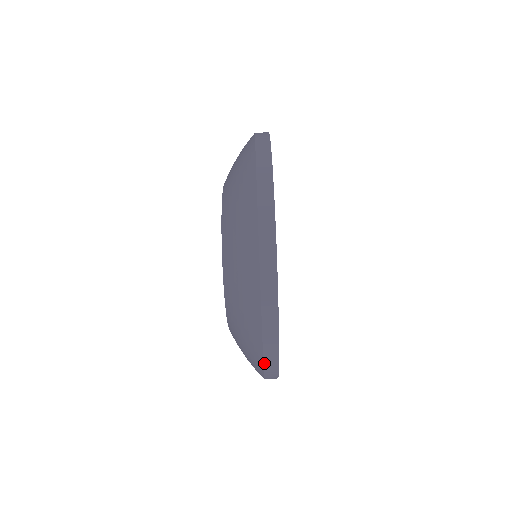
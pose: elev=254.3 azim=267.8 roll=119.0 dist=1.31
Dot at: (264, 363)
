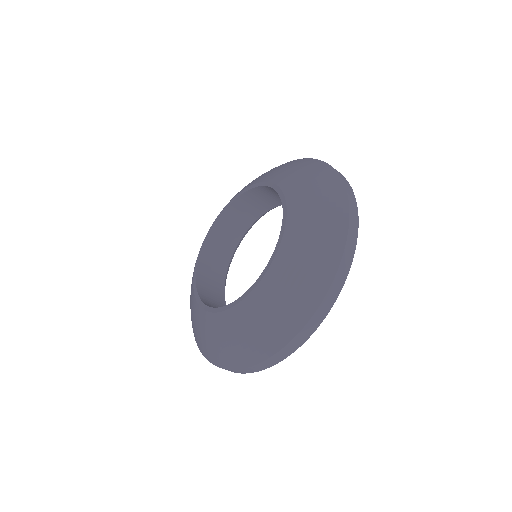
Dot at: (298, 334)
